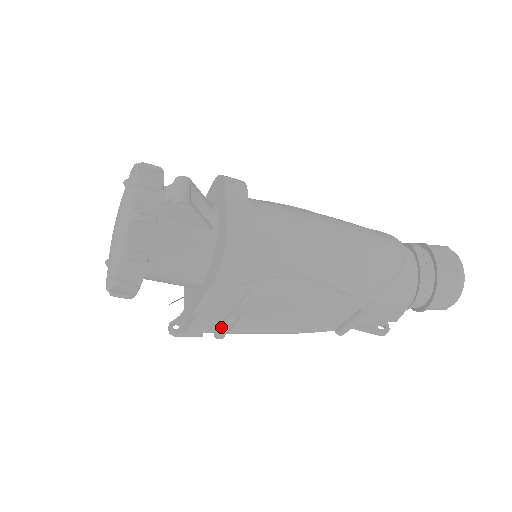
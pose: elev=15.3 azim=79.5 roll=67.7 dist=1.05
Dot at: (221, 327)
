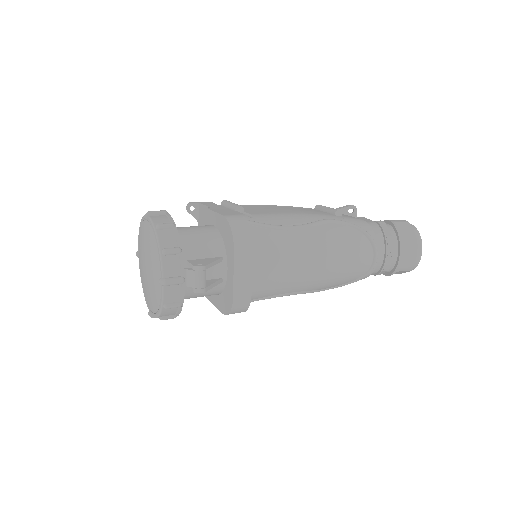
Dot at: occluded
